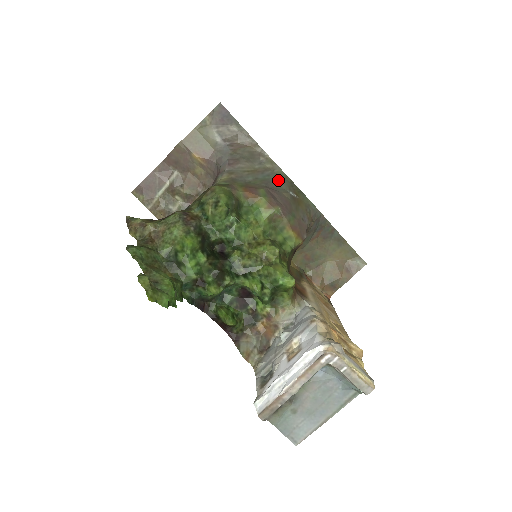
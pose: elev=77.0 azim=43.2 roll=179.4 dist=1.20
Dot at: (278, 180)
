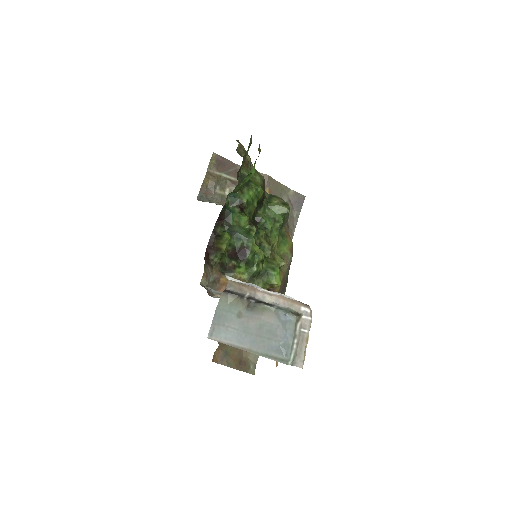
Dot at: occluded
